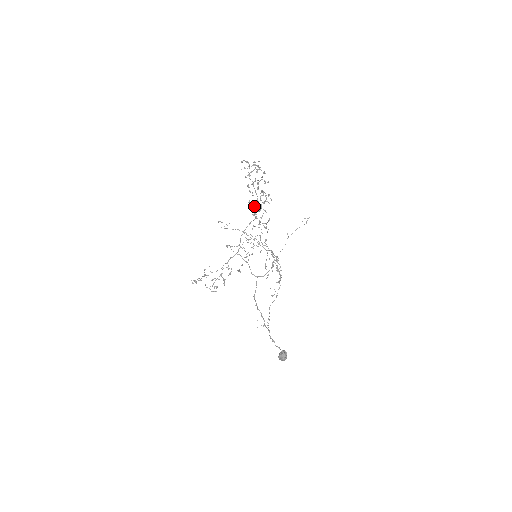
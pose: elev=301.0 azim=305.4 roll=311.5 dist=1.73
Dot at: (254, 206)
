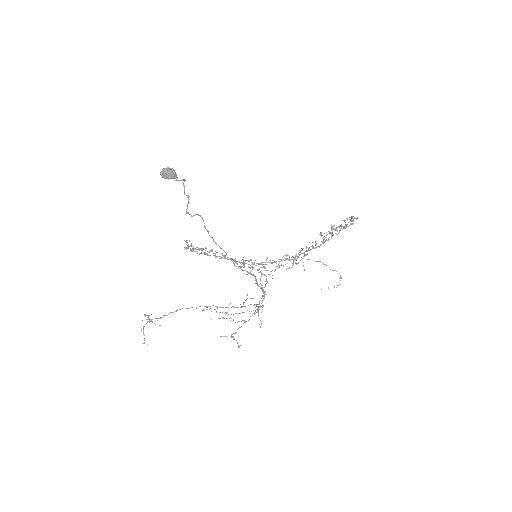
Dot at: occluded
